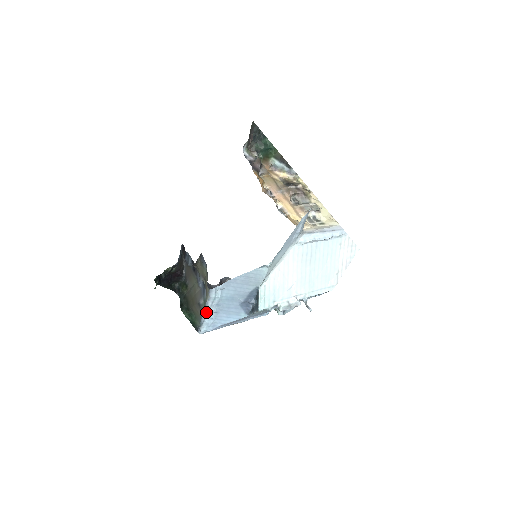
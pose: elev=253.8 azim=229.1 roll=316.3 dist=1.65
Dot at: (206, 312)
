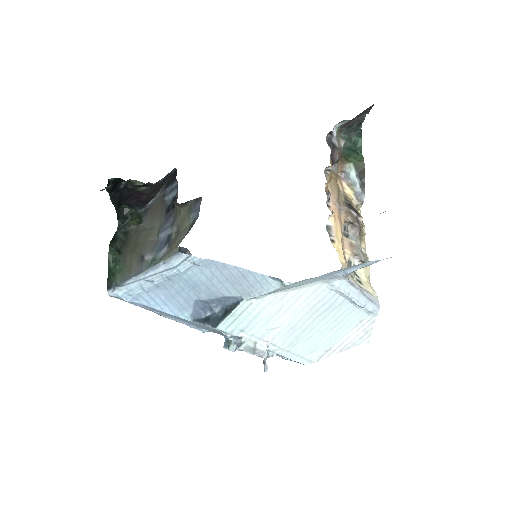
Dot at: (144, 275)
